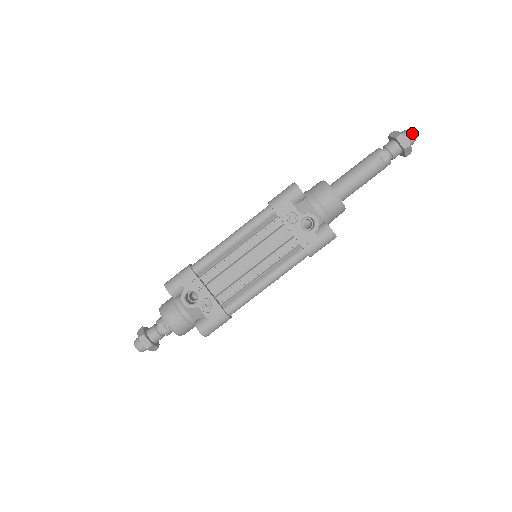
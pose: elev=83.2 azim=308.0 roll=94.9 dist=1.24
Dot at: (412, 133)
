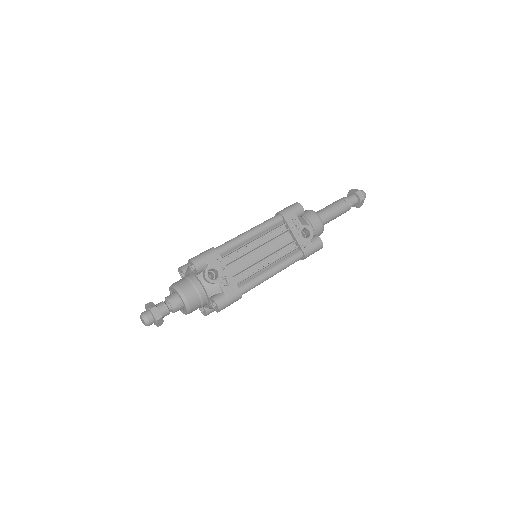
Dot at: (364, 192)
